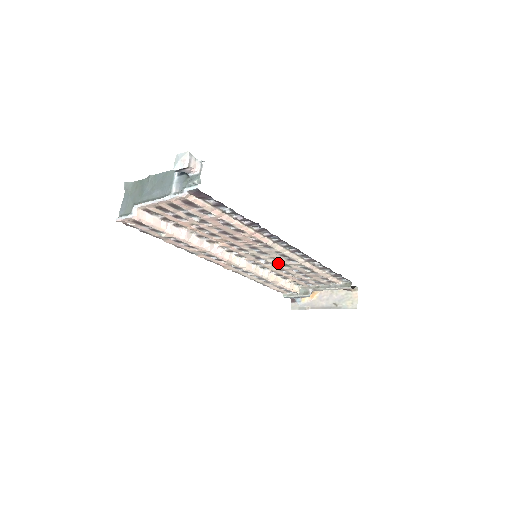
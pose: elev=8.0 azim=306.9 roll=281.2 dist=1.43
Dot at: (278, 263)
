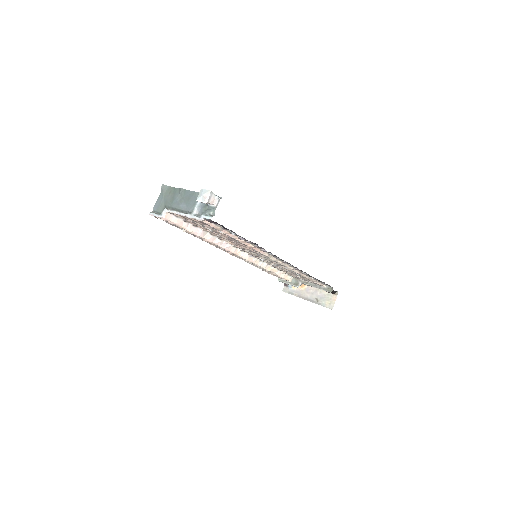
Dot at: occluded
